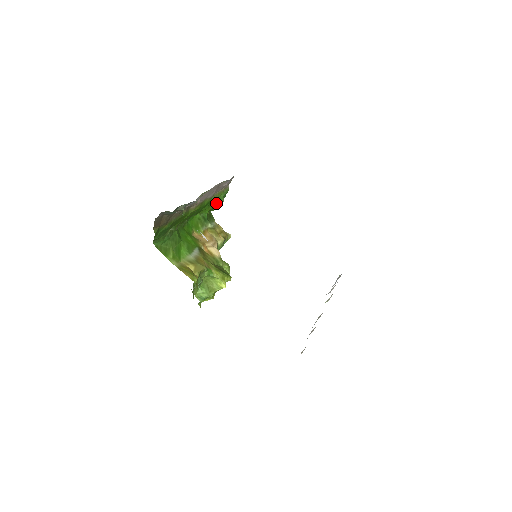
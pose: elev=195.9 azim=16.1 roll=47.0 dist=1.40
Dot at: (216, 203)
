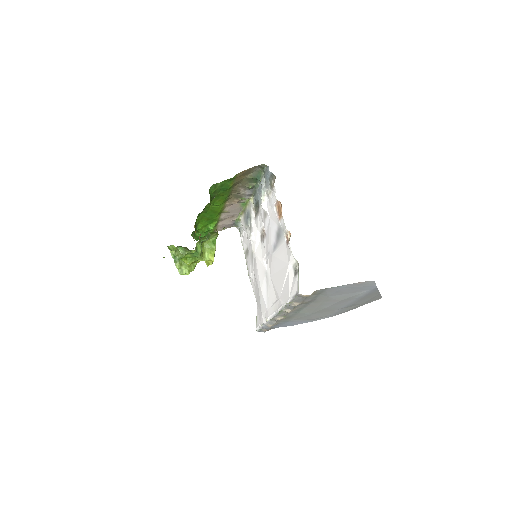
Dot at: (212, 228)
